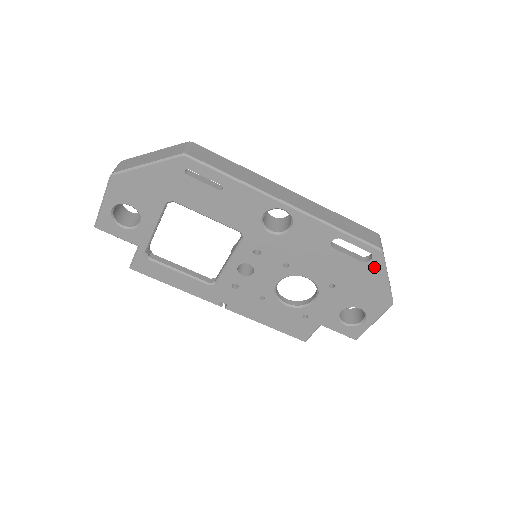
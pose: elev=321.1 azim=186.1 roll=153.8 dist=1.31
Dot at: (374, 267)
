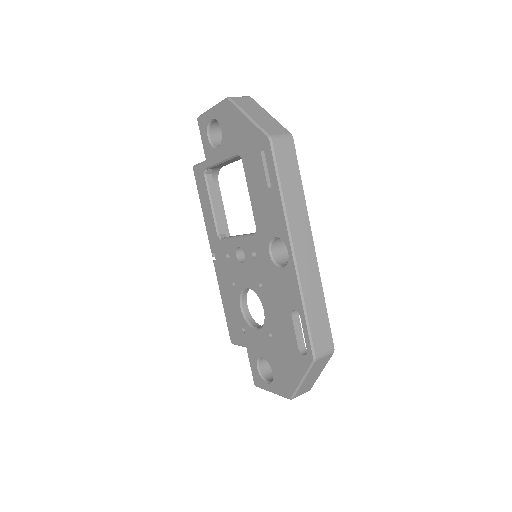
Dot at: (301, 362)
